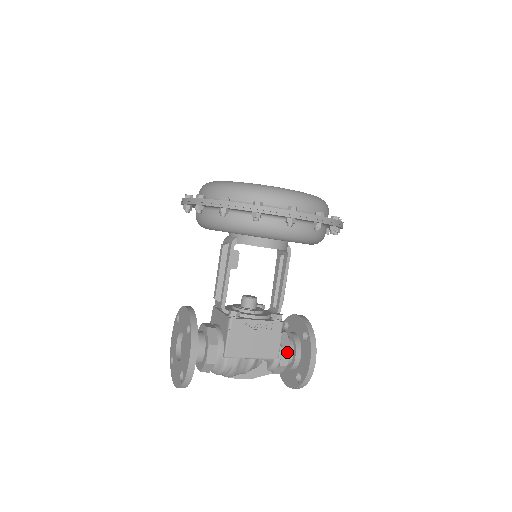
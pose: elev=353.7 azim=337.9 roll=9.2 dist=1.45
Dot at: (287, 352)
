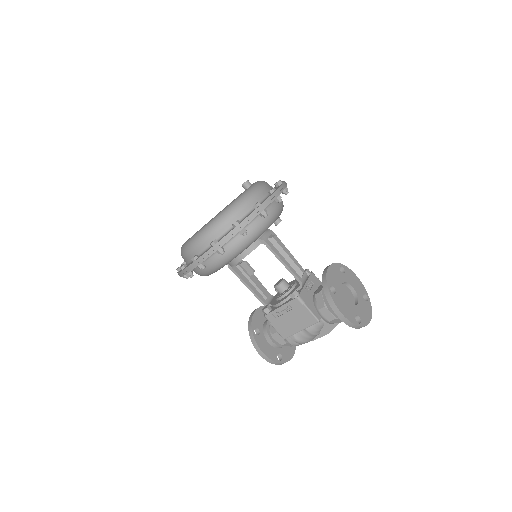
Dot at: (325, 310)
